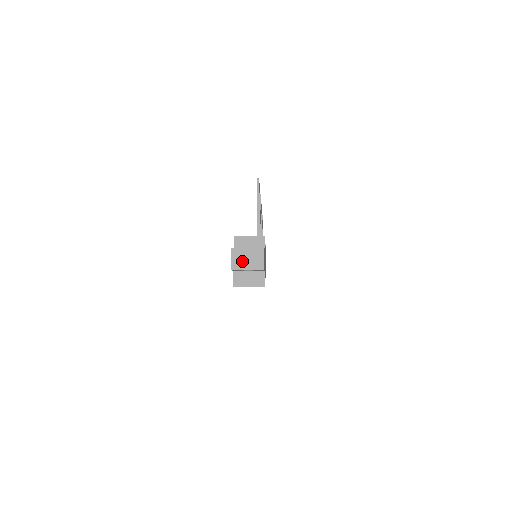
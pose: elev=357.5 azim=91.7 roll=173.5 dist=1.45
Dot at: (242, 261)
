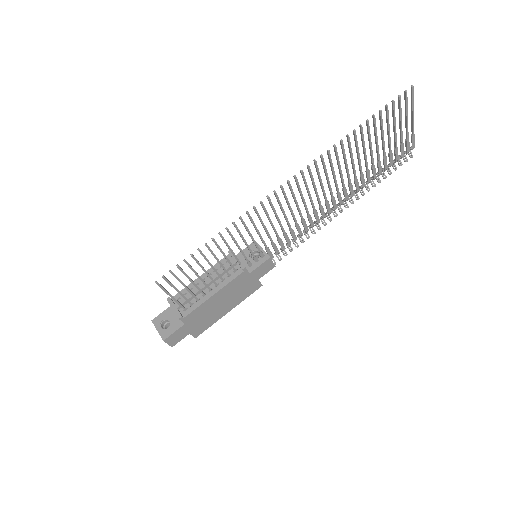
Dot at: occluded
